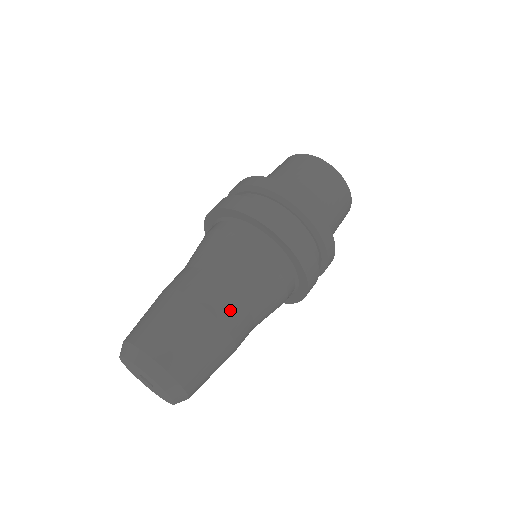
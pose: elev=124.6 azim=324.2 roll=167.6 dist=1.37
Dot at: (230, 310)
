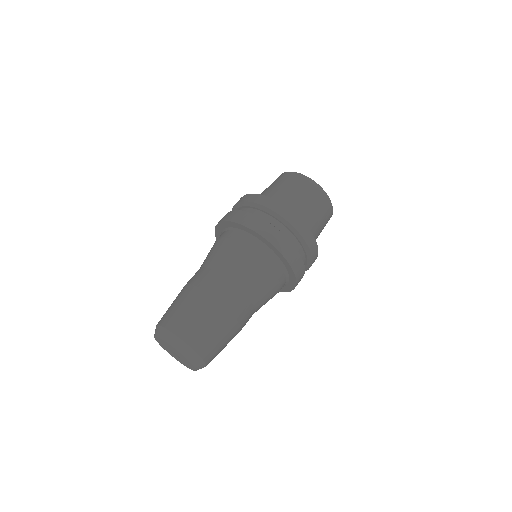
Dot at: (237, 302)
